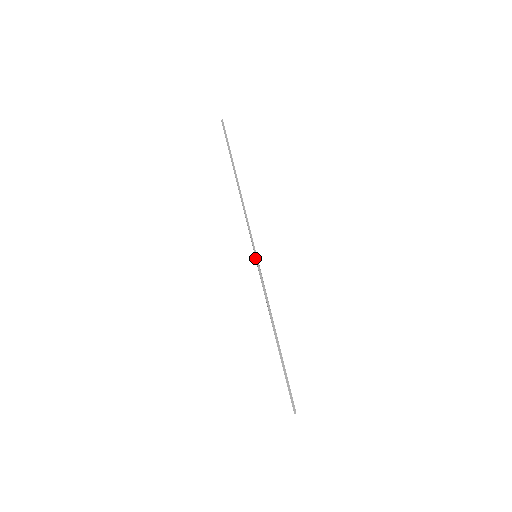
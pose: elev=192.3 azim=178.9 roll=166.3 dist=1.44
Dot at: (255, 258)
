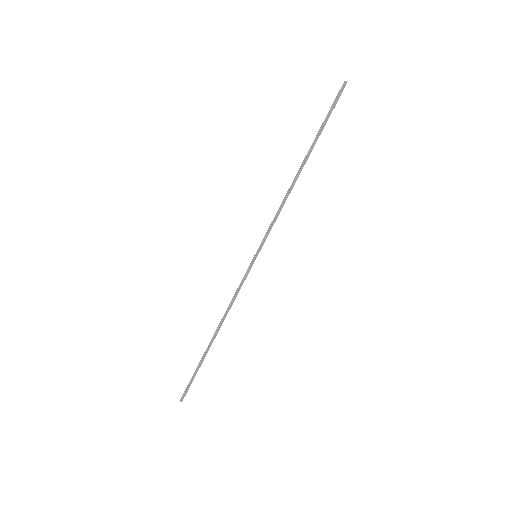
Dot at: (254, 257)
